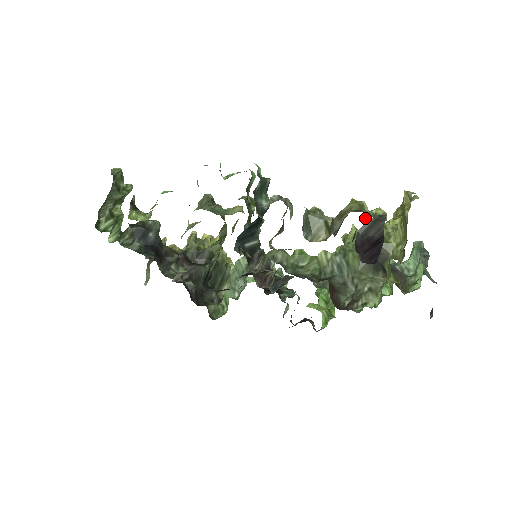
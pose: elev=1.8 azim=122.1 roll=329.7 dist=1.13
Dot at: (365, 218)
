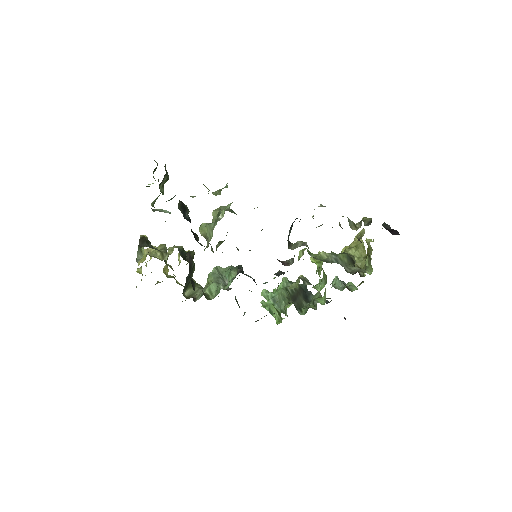
Dot at: occluded
